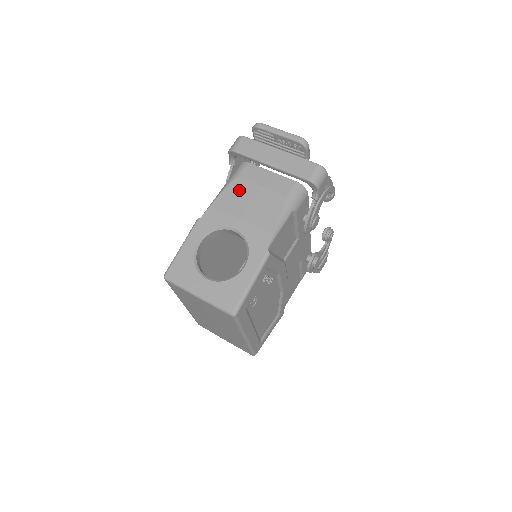
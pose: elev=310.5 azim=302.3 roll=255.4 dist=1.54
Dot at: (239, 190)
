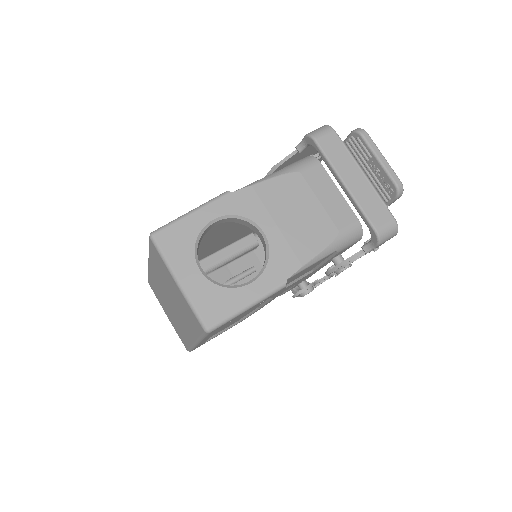
Dot at: (293, 189)
